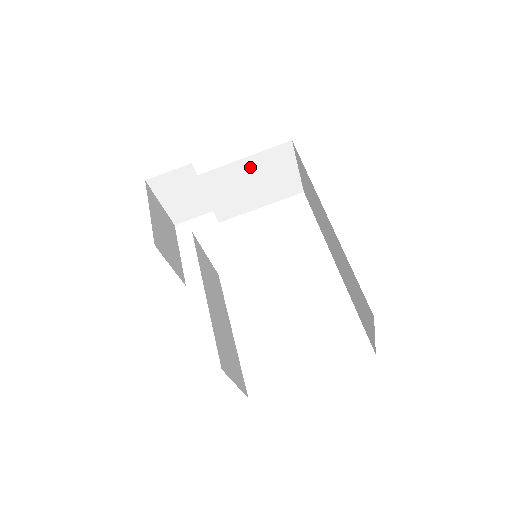
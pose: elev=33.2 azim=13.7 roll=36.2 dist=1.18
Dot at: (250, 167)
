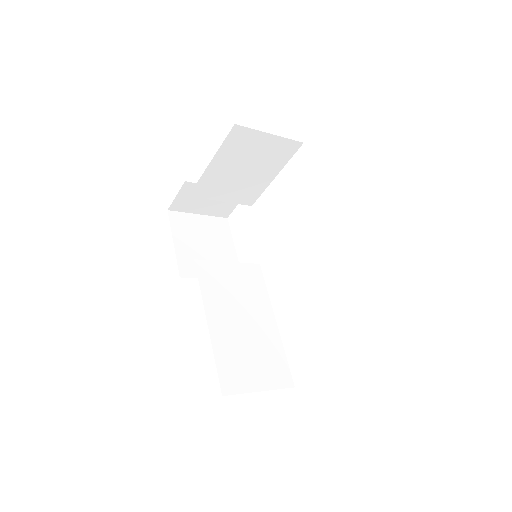
Dot at: (225, 163)
